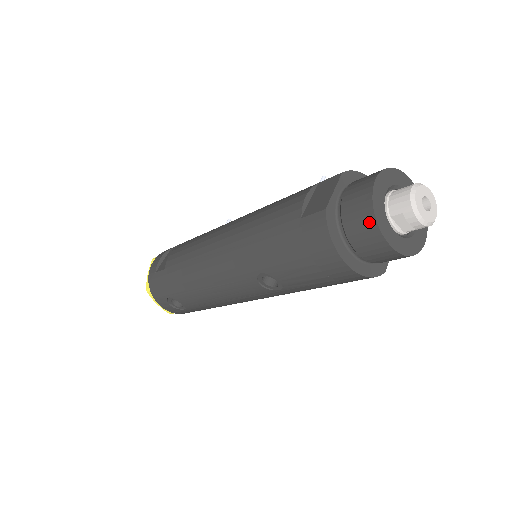
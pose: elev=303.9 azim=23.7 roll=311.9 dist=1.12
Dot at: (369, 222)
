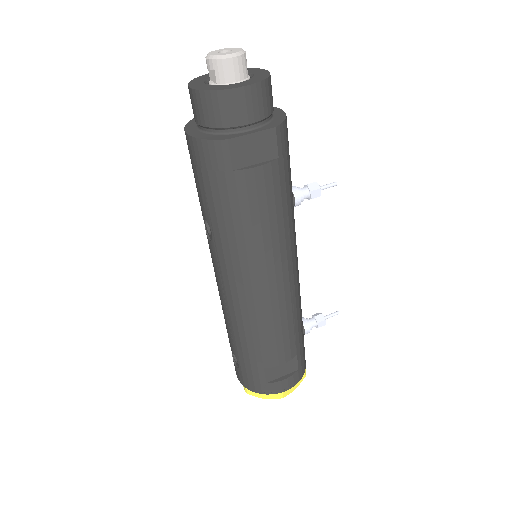
Dot at: occluded
